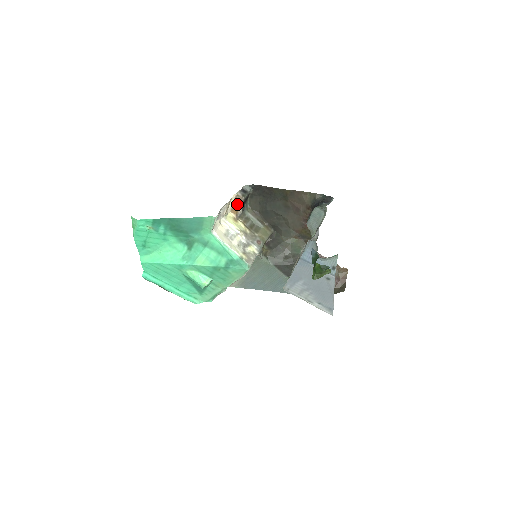
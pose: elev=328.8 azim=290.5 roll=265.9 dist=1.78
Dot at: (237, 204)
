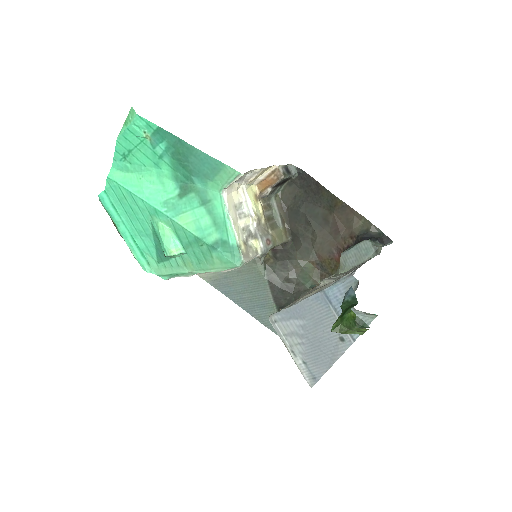
Dot at: (270, 180)
